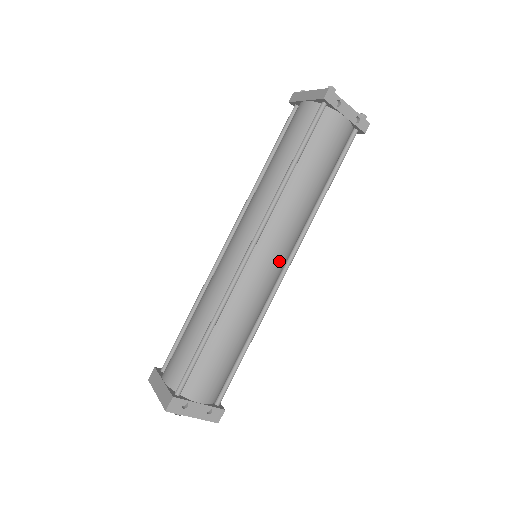
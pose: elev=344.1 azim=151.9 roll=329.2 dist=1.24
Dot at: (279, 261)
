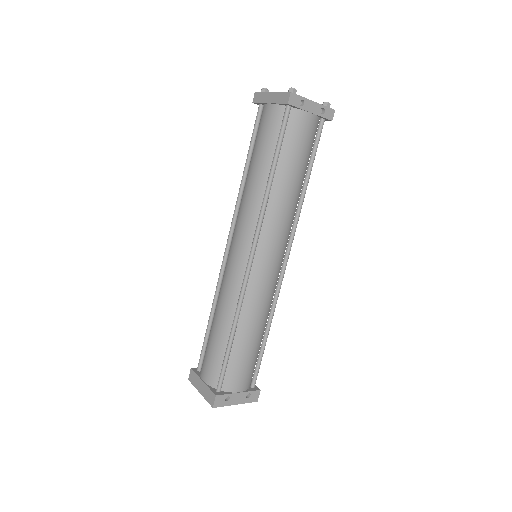
Dot at: (278, 259)
